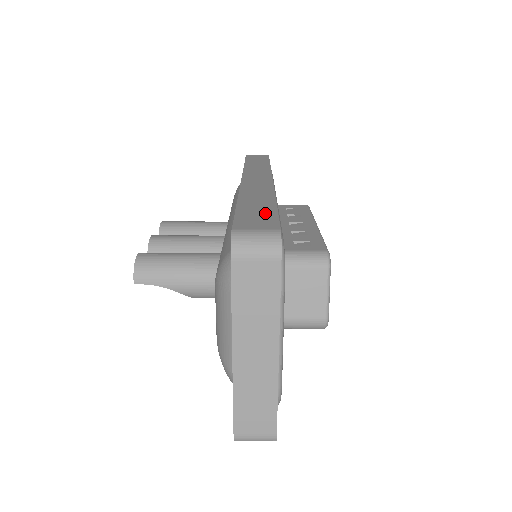
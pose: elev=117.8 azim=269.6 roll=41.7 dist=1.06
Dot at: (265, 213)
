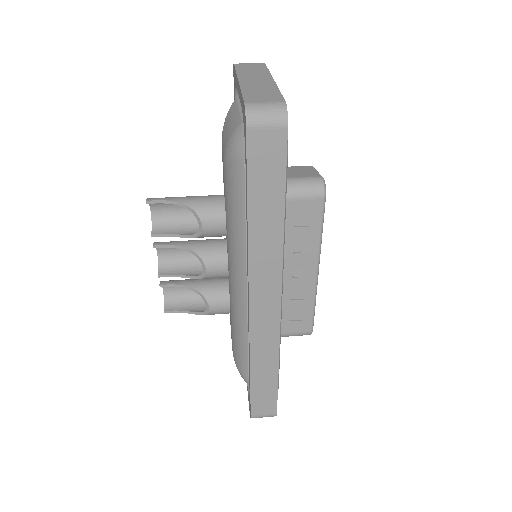
Dot at: occluded
